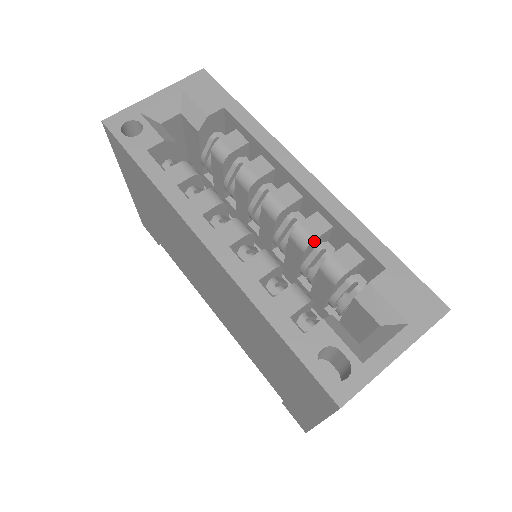
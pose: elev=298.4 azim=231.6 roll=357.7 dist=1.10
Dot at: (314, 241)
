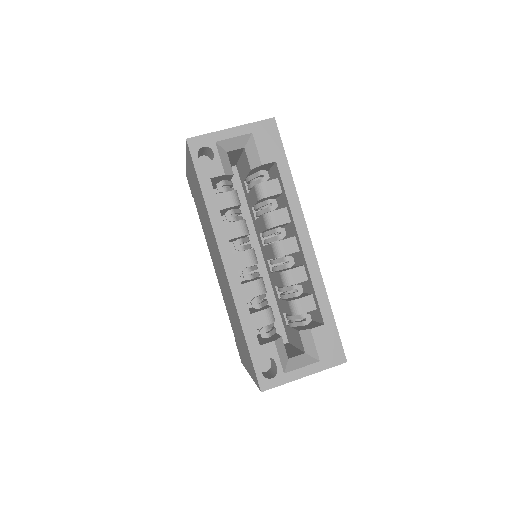
Dot at: (293, 284)
